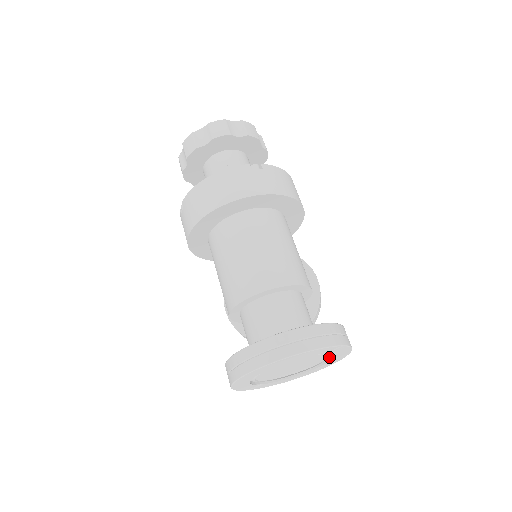
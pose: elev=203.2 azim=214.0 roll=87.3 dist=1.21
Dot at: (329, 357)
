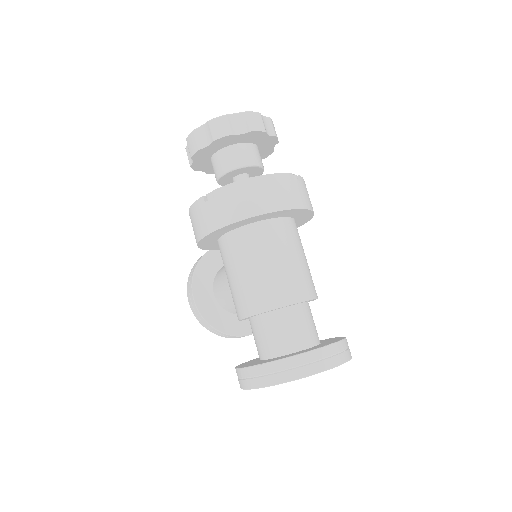
Dot at: occluded
